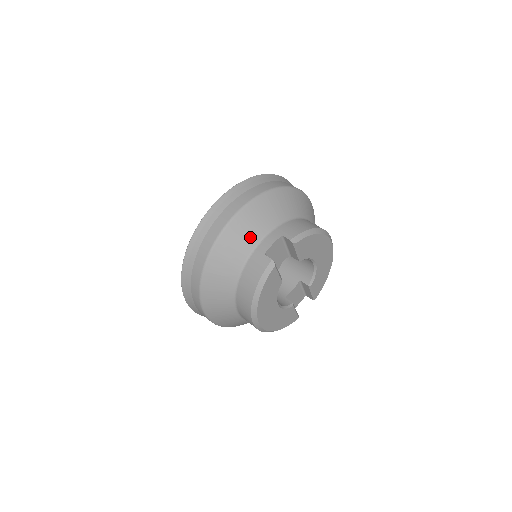
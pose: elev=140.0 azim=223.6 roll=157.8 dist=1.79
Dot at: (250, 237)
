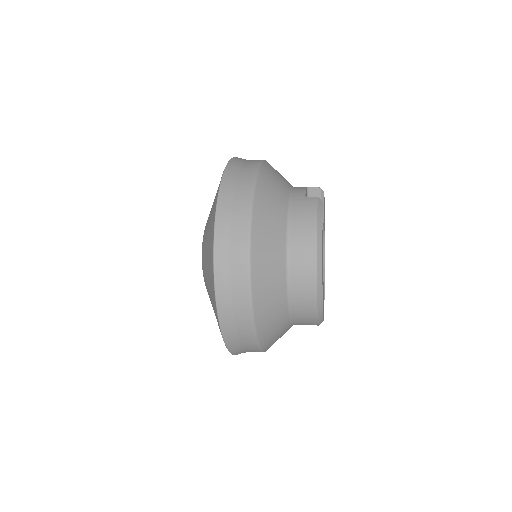
Dot at: (281, 187)
